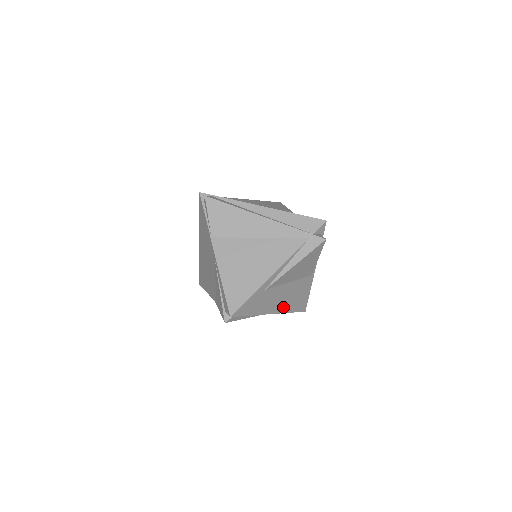
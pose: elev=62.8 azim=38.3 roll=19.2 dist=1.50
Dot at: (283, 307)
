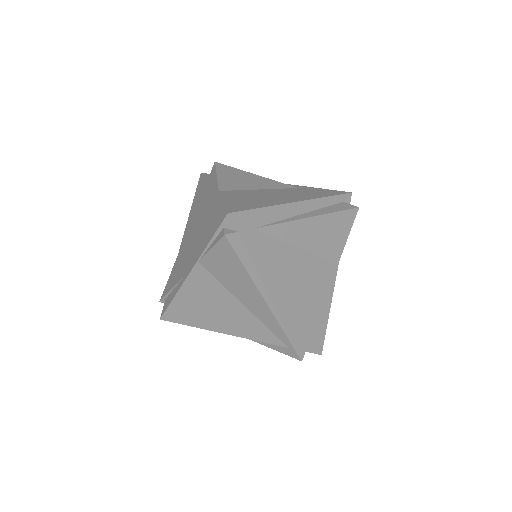
Dot at: occluded
